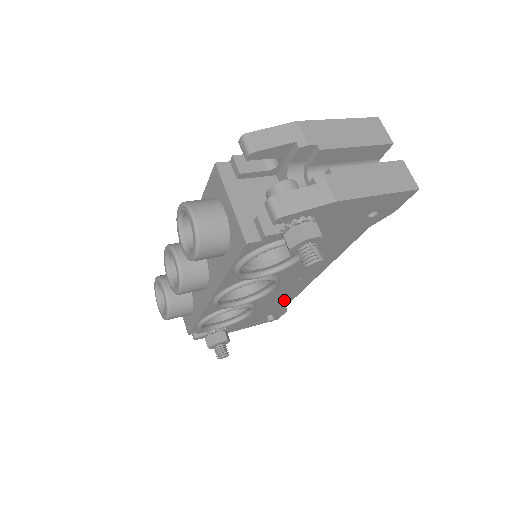
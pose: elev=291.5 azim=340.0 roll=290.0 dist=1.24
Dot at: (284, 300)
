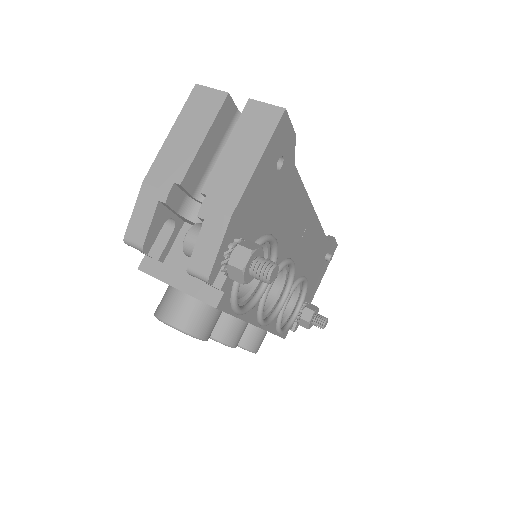
Dot at: (318, 245)
